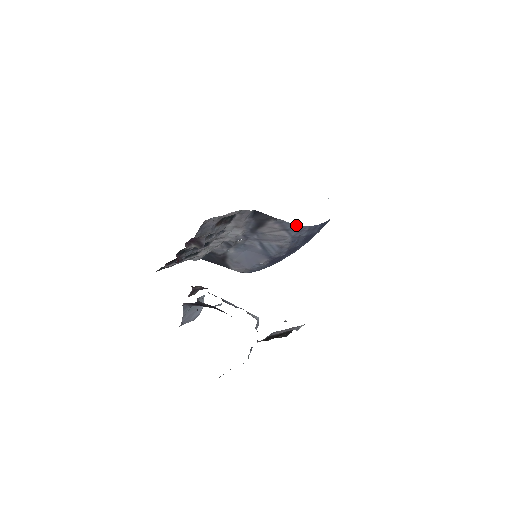
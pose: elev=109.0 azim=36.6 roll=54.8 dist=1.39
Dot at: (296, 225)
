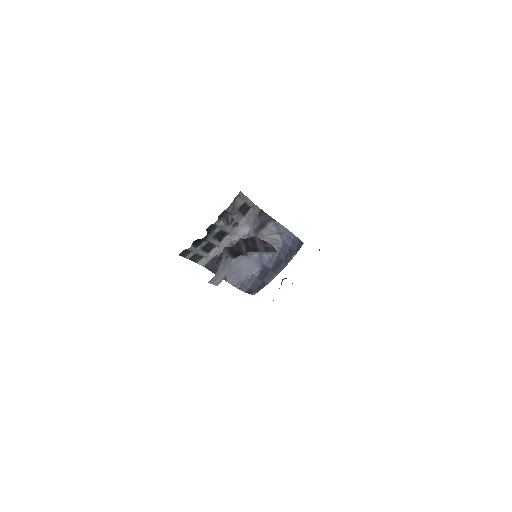
Dot at: (287, 230)
